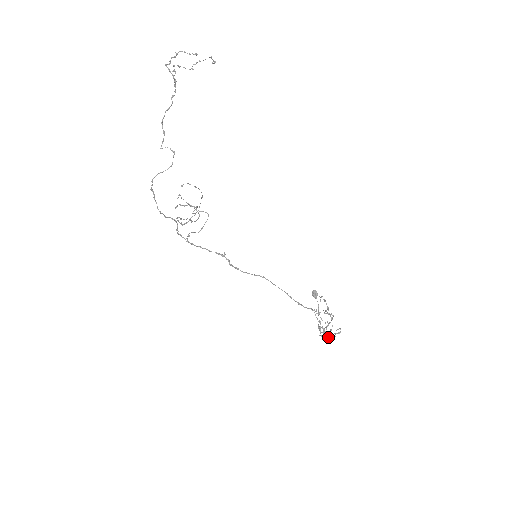
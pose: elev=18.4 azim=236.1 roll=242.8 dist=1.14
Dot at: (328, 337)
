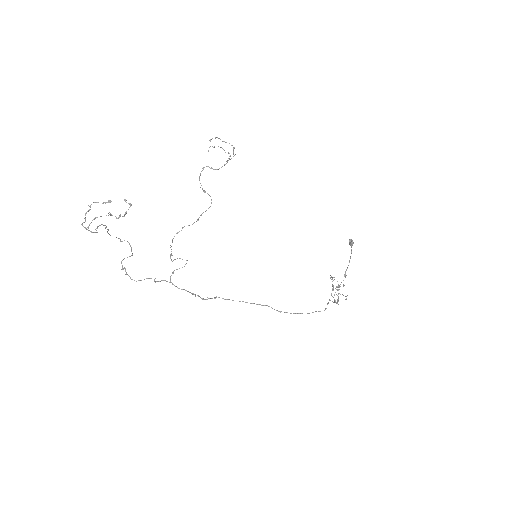
Dot at: occluded
